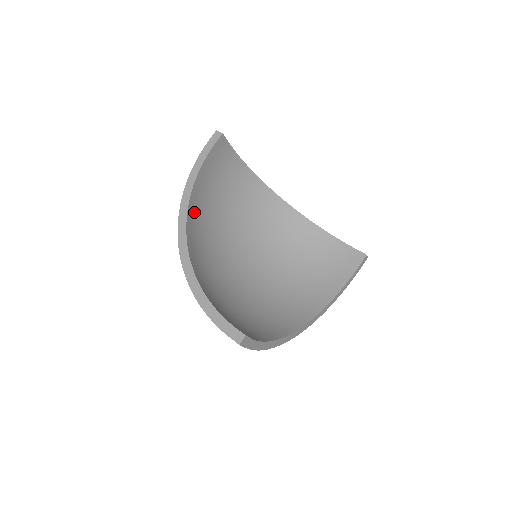
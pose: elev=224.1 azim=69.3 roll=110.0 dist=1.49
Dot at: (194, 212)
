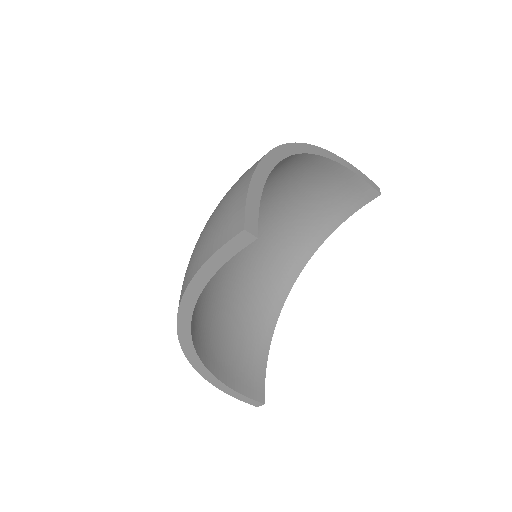
Dot at: occluded
